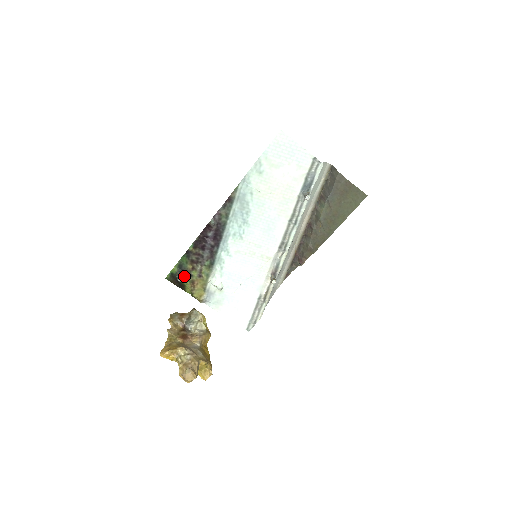
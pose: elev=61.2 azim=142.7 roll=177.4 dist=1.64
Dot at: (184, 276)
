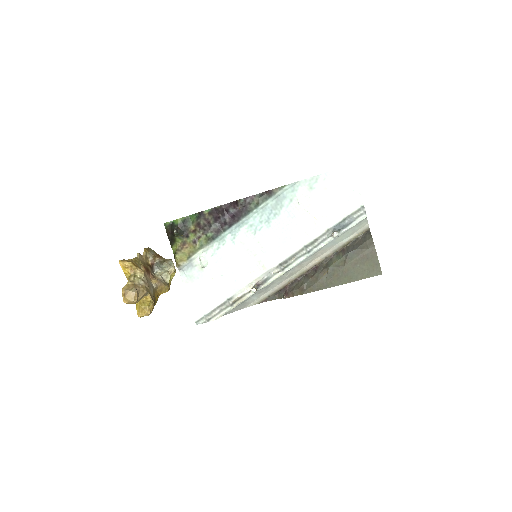
Dot at: (181, 232)
